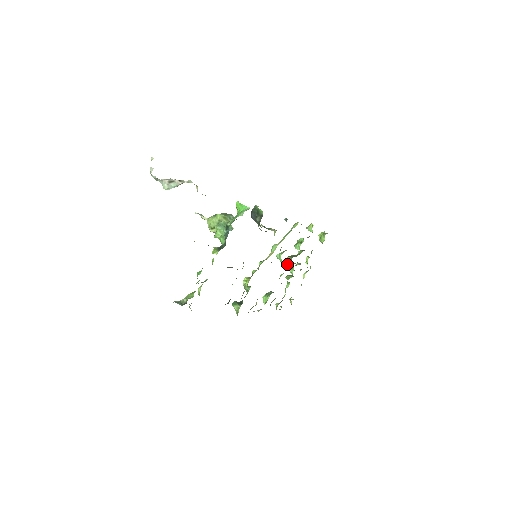
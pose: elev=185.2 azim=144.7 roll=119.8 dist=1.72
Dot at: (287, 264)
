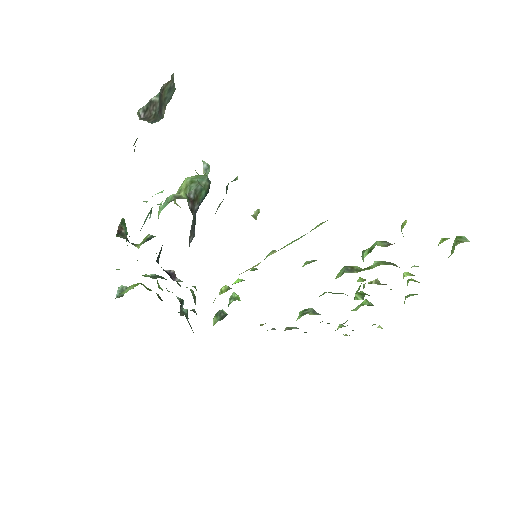
Dot at: occluded
